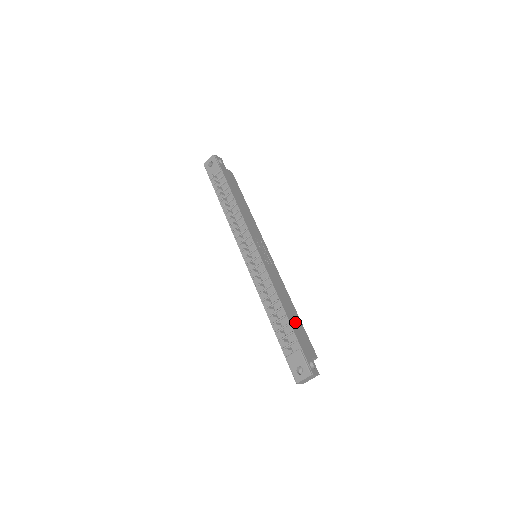
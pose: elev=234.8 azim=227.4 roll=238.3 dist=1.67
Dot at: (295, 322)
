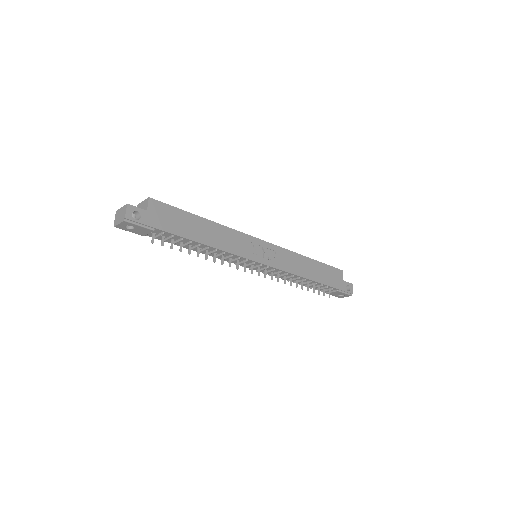
Dot at: (321, 274)
